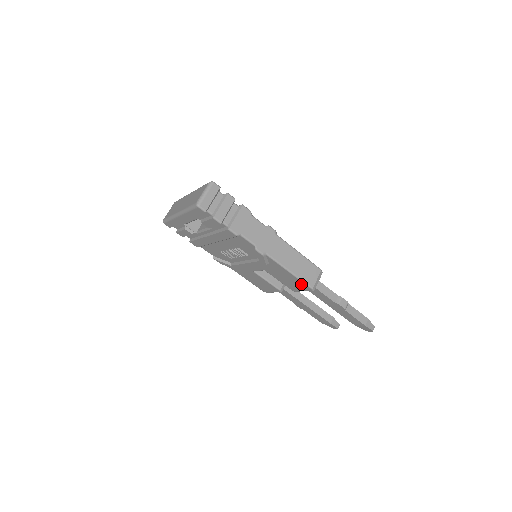
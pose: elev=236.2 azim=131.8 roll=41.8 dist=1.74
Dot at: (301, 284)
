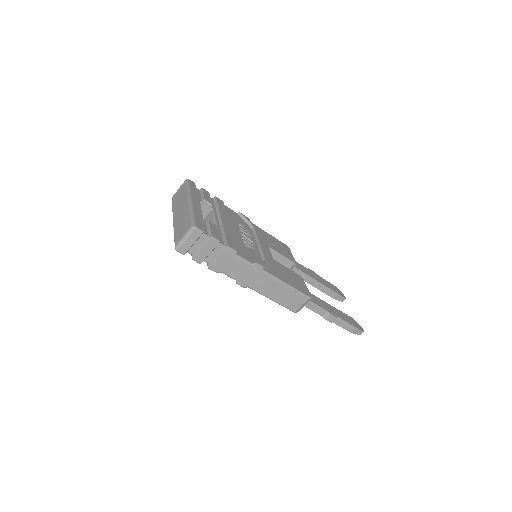
Dot at: occluded
